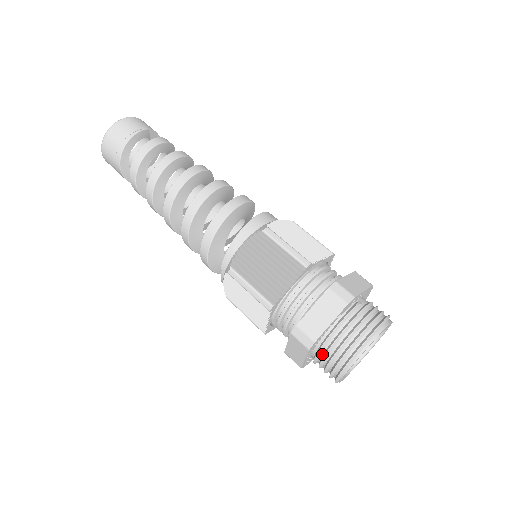
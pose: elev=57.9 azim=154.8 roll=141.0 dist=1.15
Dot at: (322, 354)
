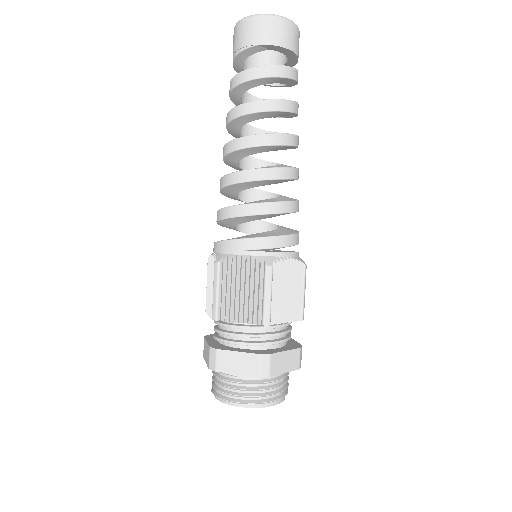
Dot at: occluded
